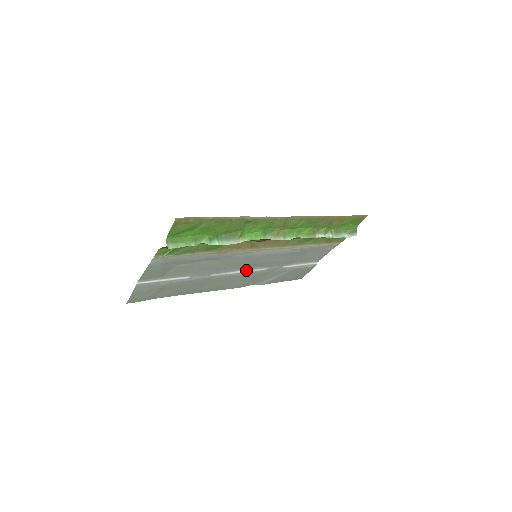
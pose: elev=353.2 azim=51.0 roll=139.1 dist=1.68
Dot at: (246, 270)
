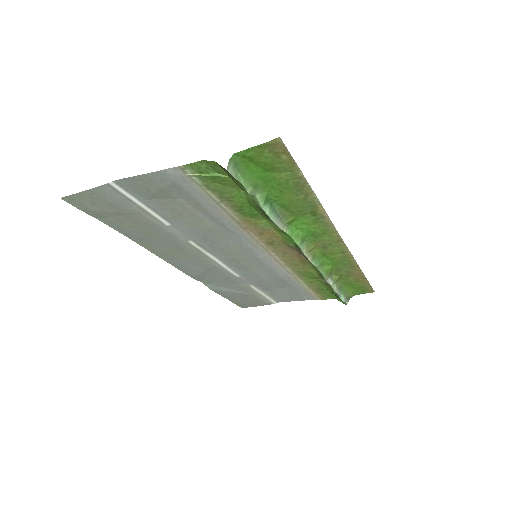
Dot at: (223, 263)
